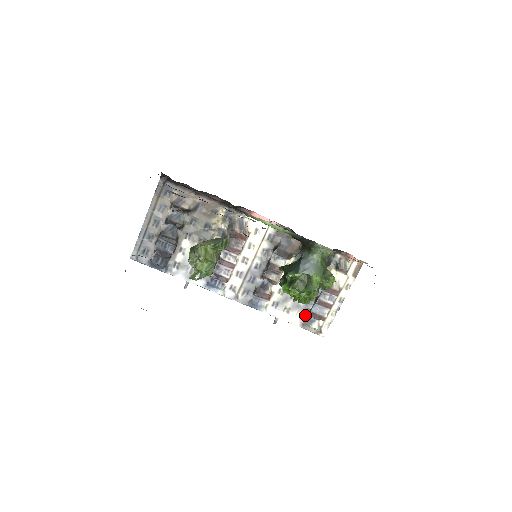
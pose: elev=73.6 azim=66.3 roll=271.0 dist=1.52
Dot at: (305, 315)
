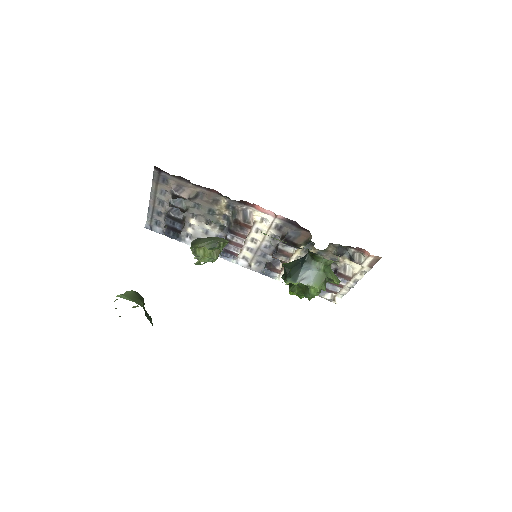
Dot at: occluded
